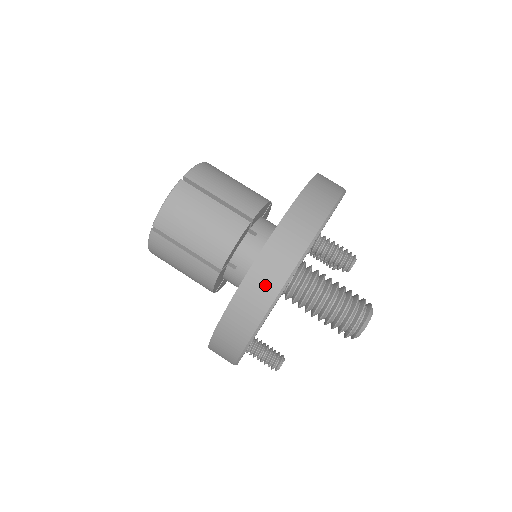
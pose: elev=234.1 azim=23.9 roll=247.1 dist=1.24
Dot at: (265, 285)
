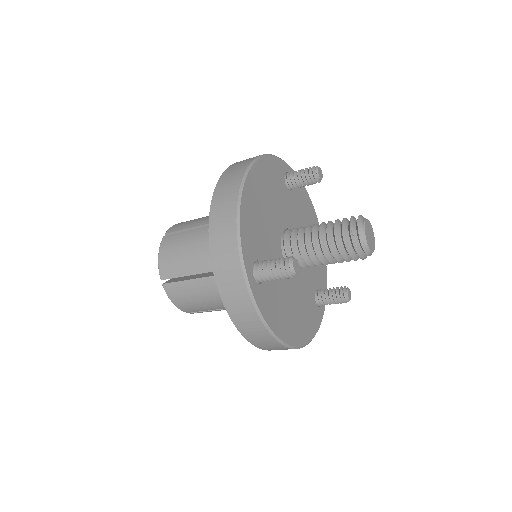
Dot at: (260, 337)
